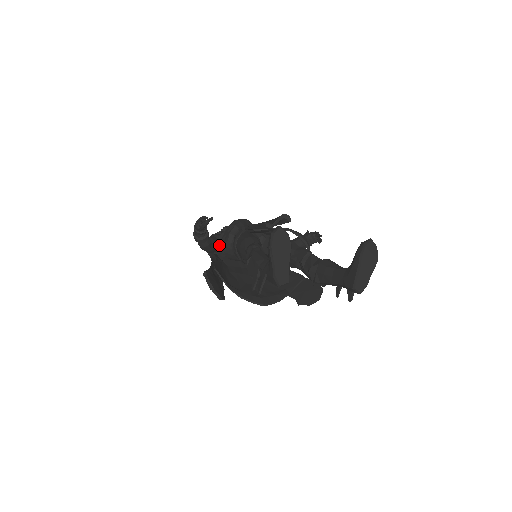
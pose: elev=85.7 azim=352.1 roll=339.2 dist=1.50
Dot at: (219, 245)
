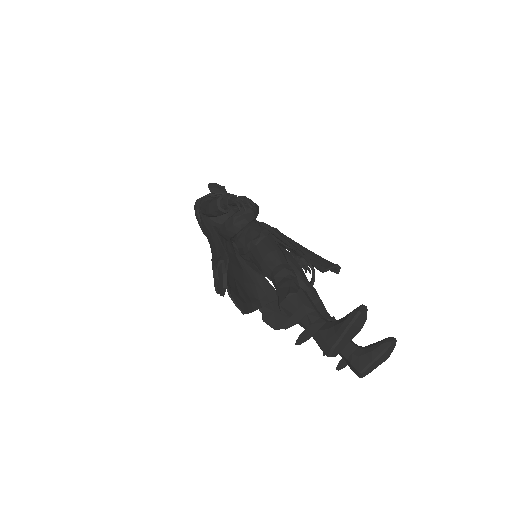
Dot at: occluded
